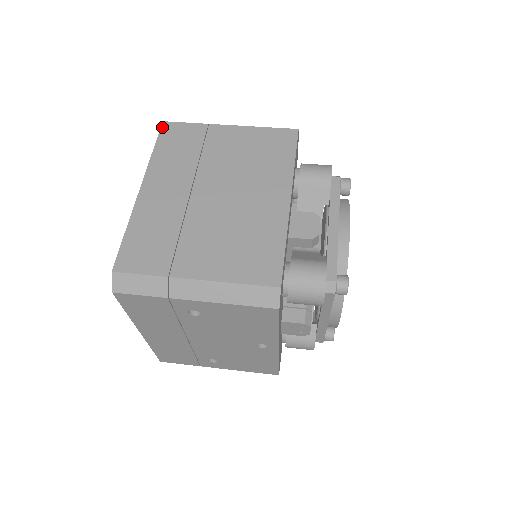
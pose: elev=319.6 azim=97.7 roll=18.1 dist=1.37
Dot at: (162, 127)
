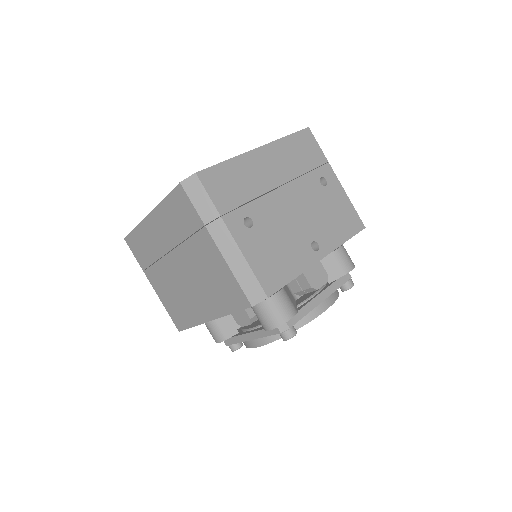
Dot at: (177, 187)
